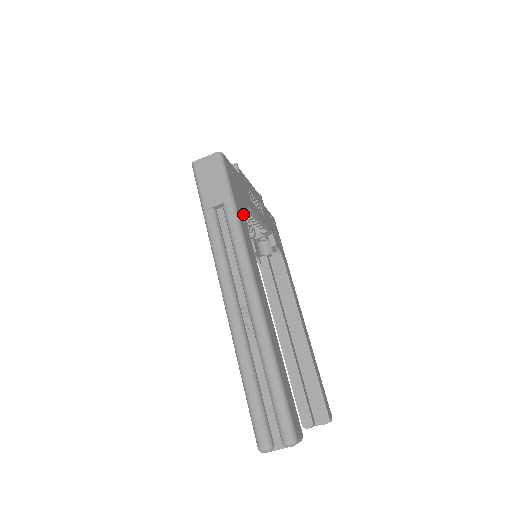
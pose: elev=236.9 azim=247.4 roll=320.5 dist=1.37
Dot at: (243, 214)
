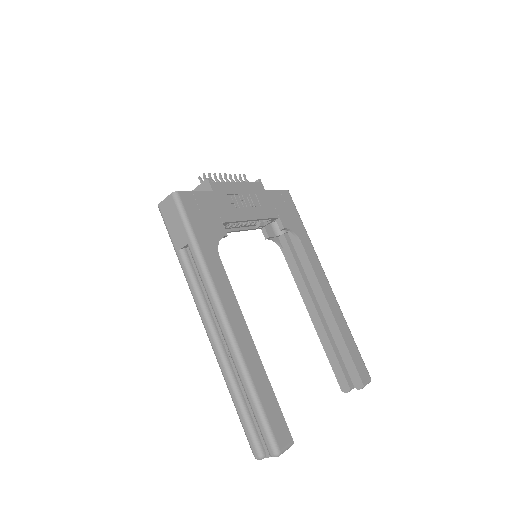
Dot at: (212, 244)
